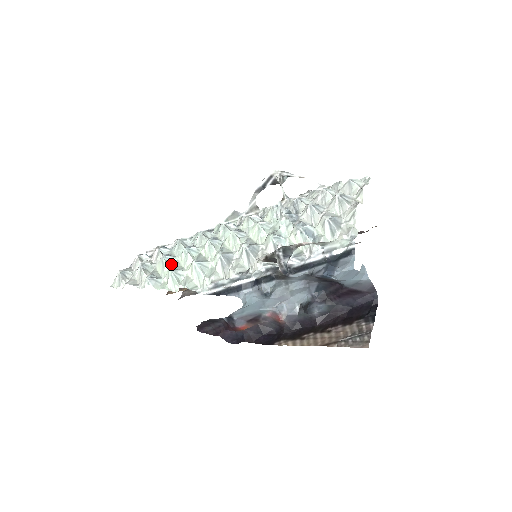
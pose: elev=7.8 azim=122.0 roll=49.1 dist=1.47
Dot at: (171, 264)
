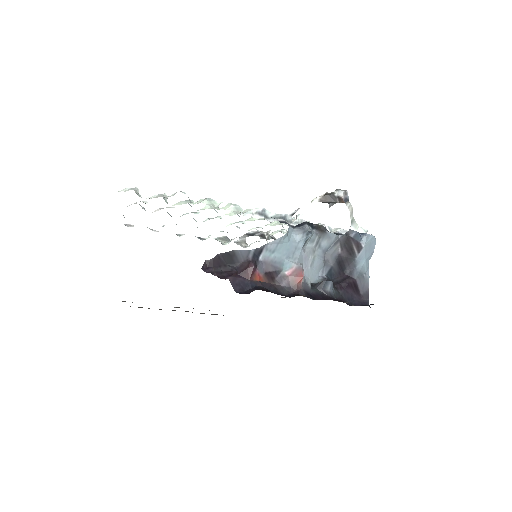
Dot at: occluded
